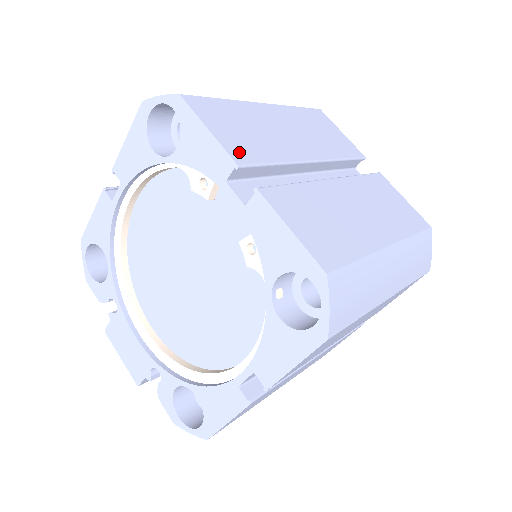
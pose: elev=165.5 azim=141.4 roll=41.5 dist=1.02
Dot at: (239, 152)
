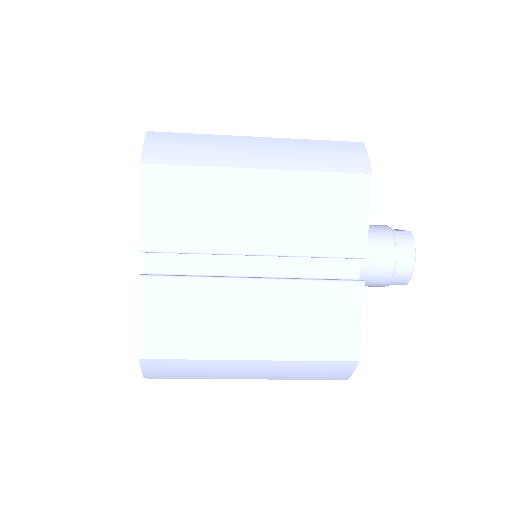
Dot at: occluded
